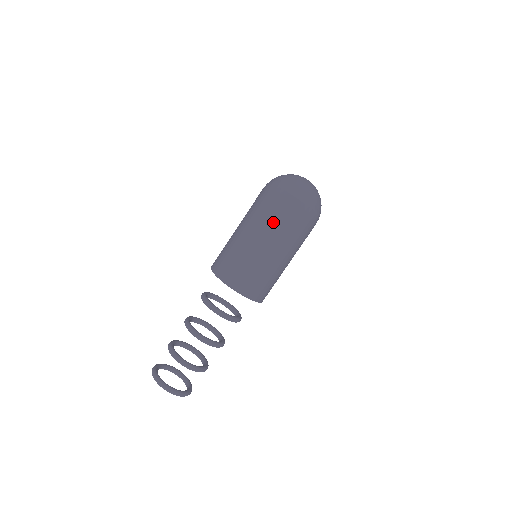
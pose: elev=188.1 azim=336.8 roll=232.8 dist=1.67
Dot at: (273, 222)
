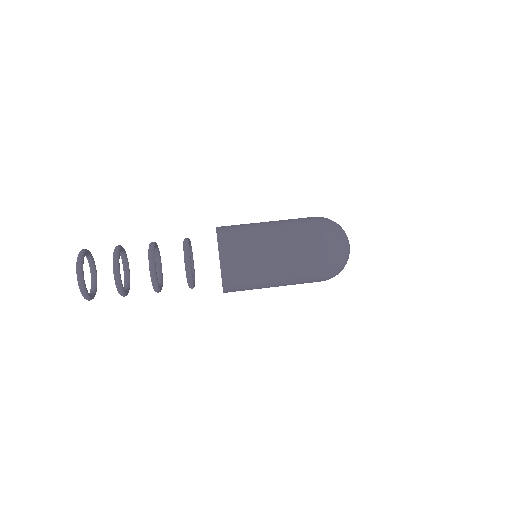
Dot at: (303, 267)
